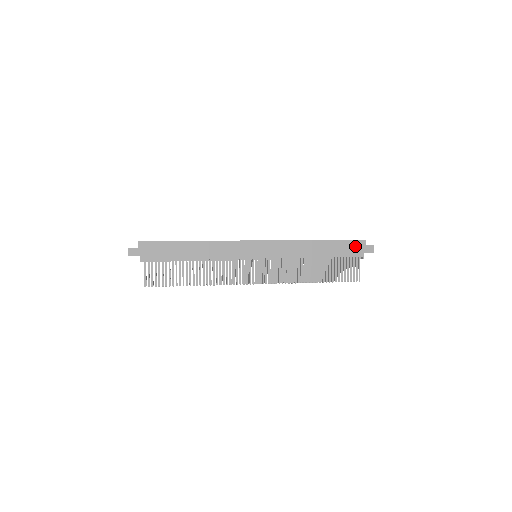
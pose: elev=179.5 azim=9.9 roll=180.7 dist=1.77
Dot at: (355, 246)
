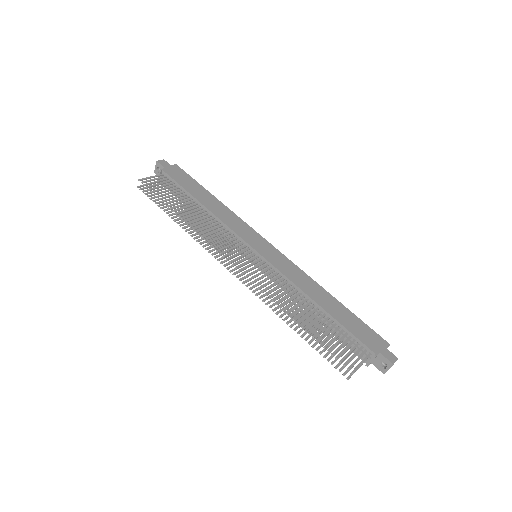
Dot at: (373, 338)
